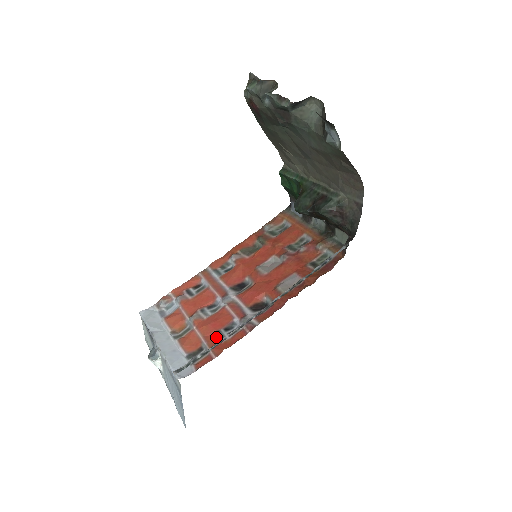
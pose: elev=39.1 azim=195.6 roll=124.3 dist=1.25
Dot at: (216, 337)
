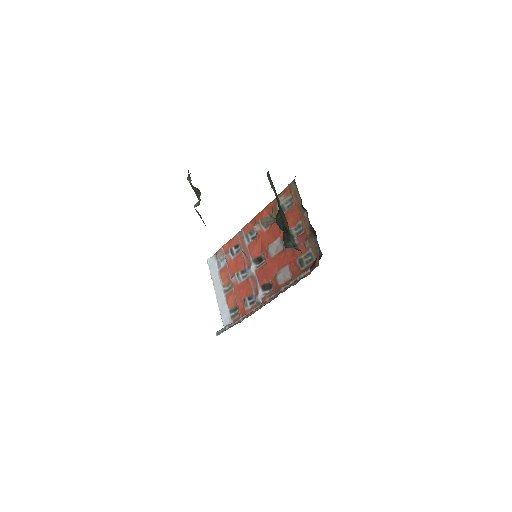
Dot at: (243, 304)
